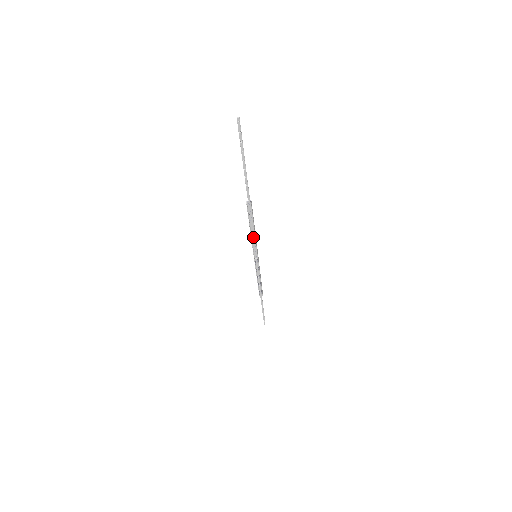
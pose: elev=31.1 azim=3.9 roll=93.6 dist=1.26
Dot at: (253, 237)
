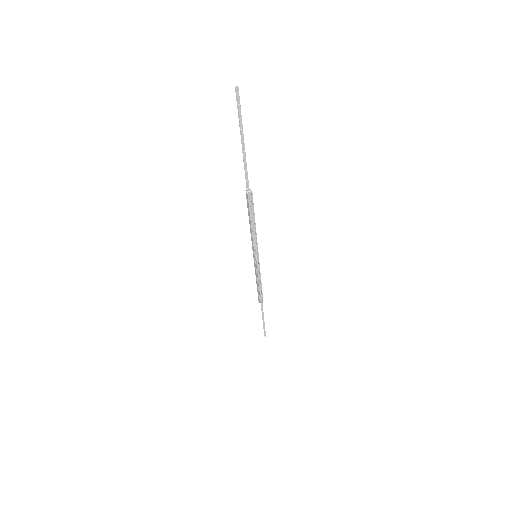
Dot at: (253, 234)
